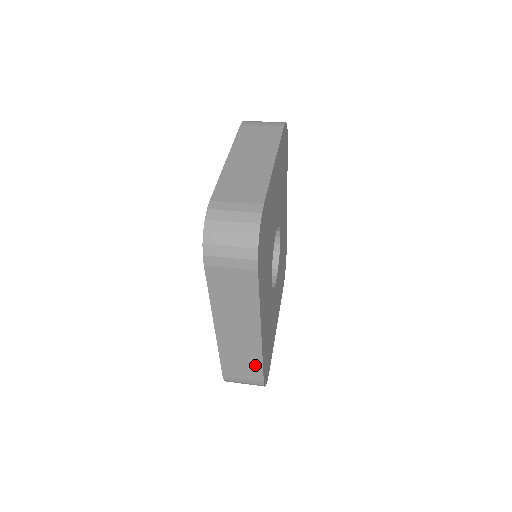
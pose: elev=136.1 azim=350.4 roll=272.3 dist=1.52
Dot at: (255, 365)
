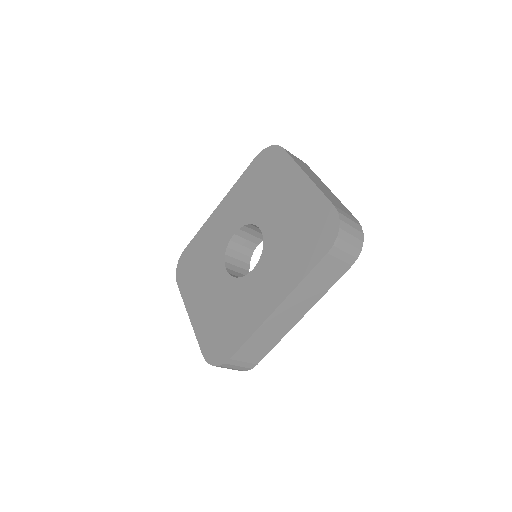
Dot at: (268, 348)
